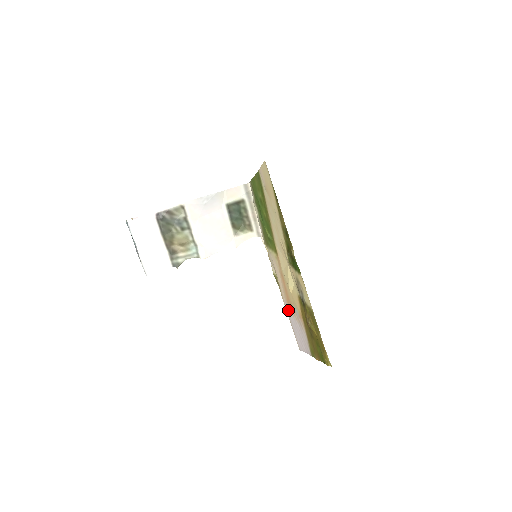
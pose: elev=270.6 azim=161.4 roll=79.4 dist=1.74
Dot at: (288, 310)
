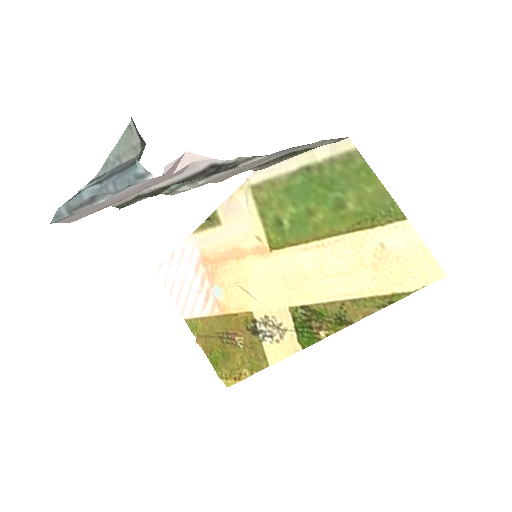
Dot at: (191, 253)
